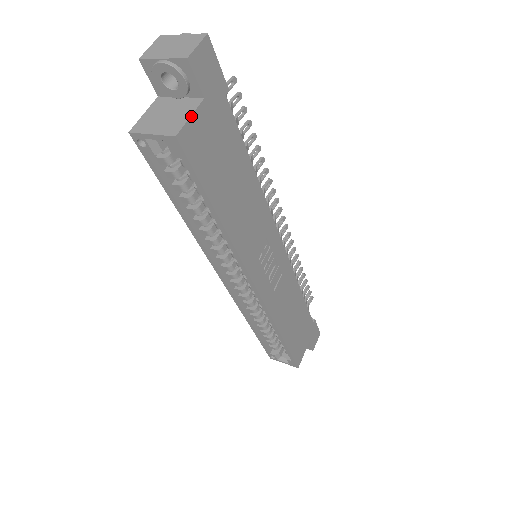
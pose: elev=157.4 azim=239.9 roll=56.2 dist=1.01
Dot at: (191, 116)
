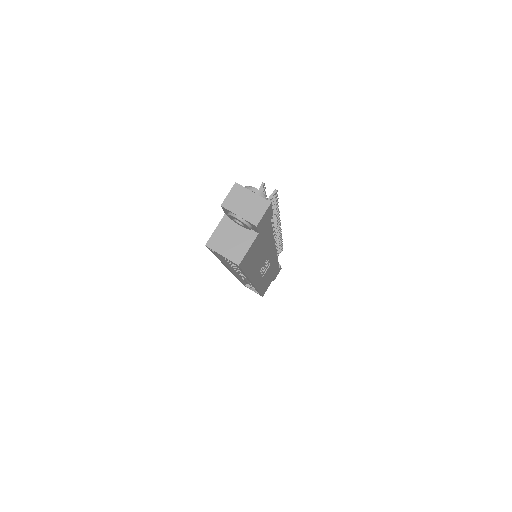
Dot at: (249, 248)
